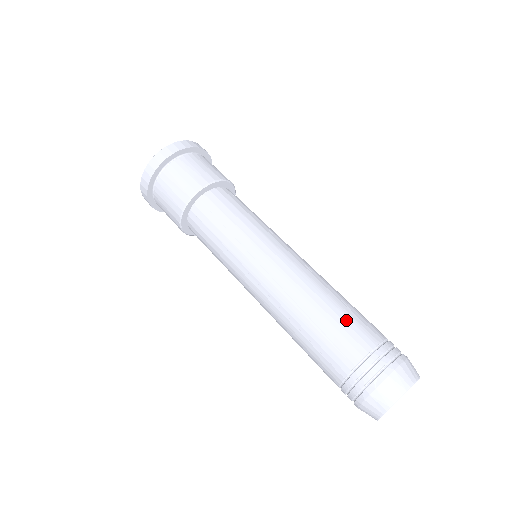
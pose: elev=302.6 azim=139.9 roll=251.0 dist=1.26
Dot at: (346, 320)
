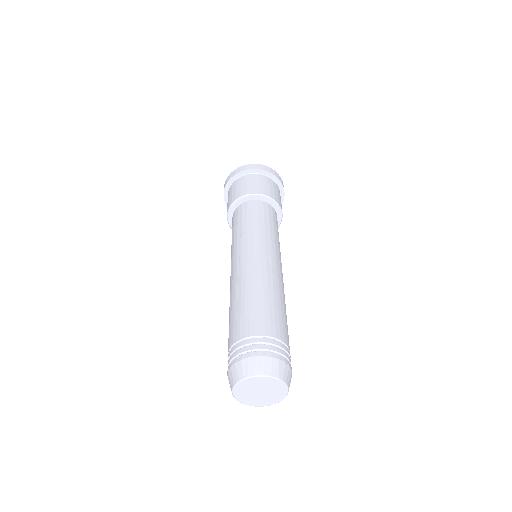
Dot at: (257, 309)
